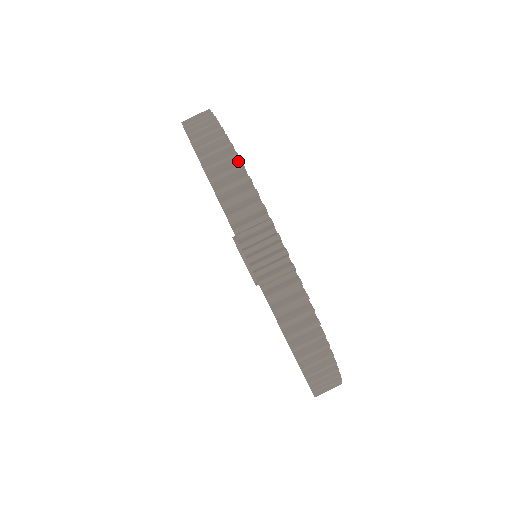
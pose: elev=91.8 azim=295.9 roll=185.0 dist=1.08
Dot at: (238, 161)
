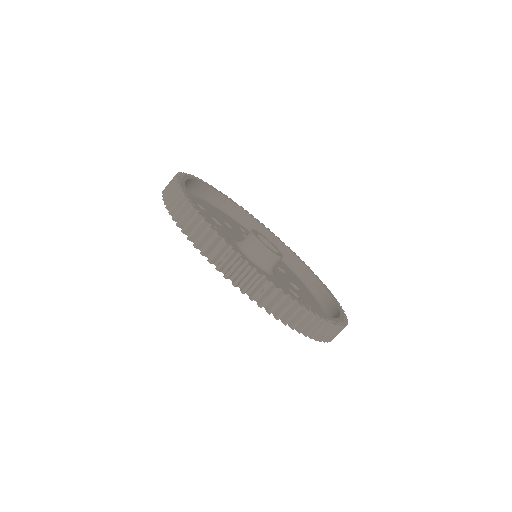
Dot at: occluded
